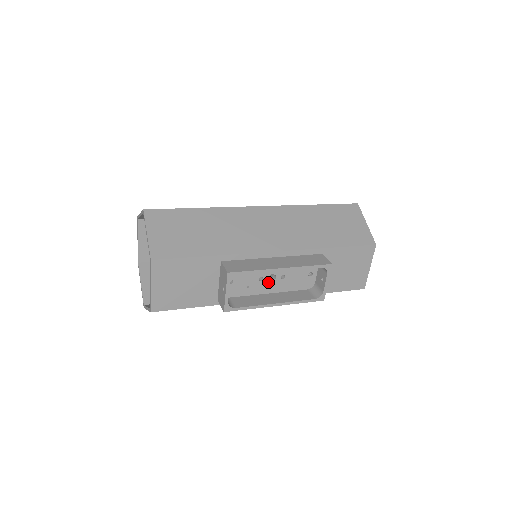
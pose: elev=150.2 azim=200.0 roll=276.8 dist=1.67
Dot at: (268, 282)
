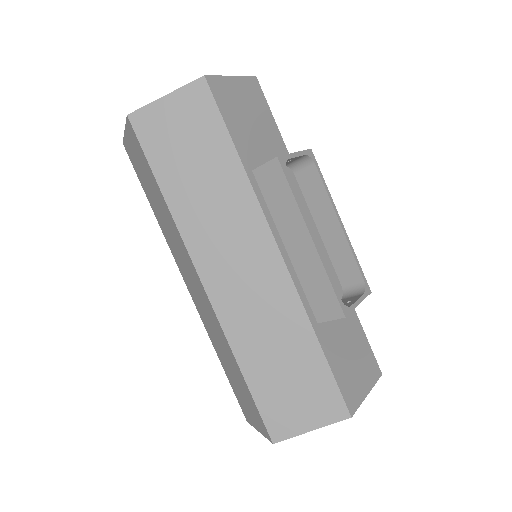
Dot at: occluded
